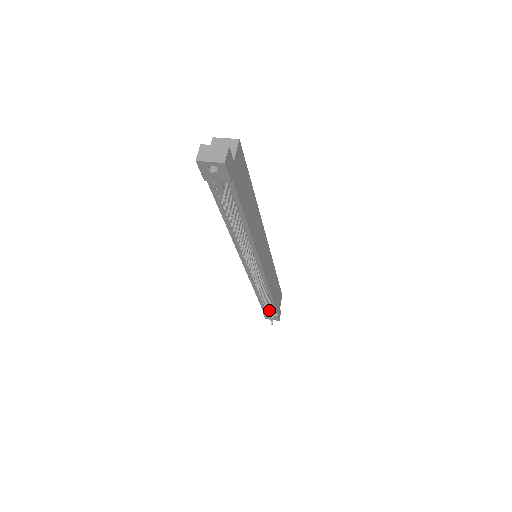
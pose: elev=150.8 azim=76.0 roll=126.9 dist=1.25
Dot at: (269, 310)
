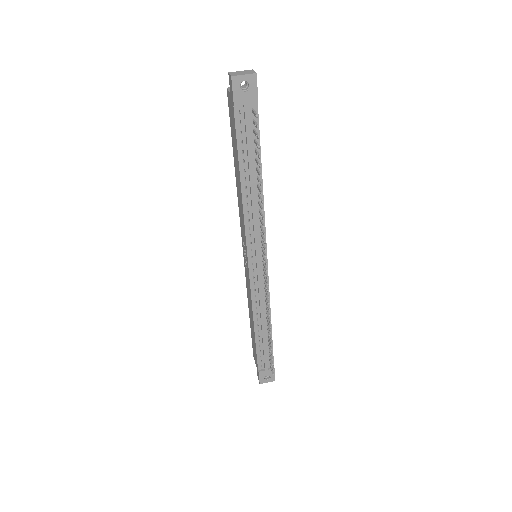
Dot at: (270, 346)
